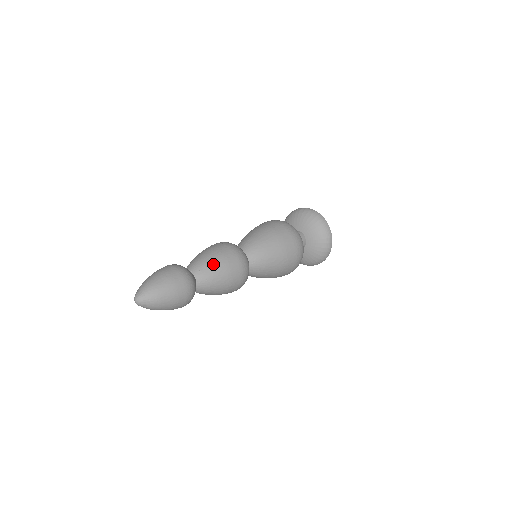
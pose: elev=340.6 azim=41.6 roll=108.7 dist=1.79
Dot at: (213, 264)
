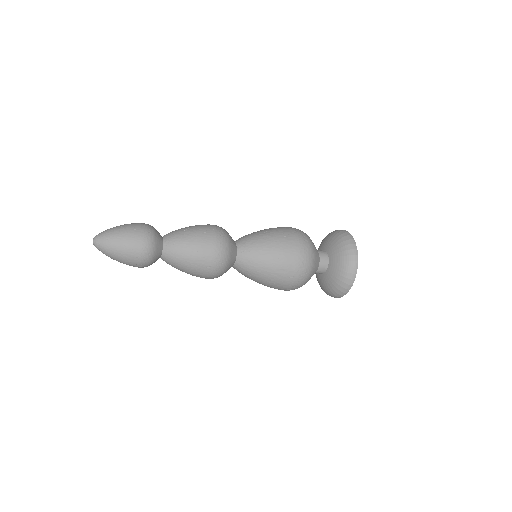
Dot at: (185, 232)
